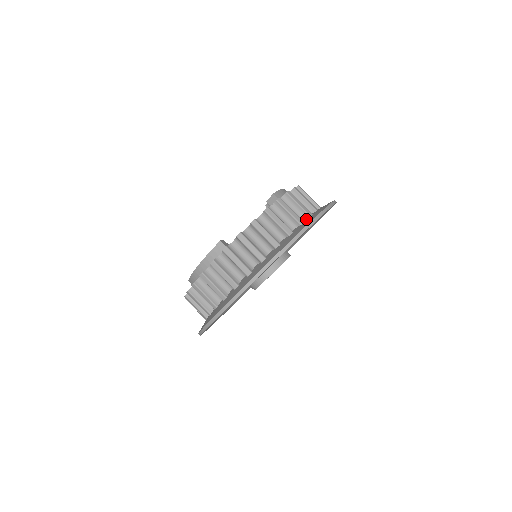
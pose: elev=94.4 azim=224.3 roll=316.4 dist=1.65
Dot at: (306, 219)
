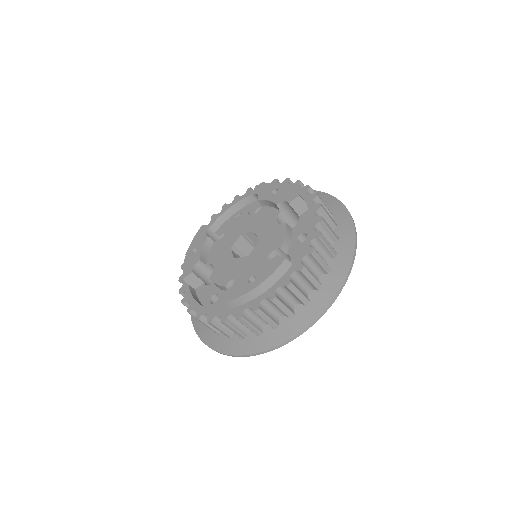
Dot at: occluded
